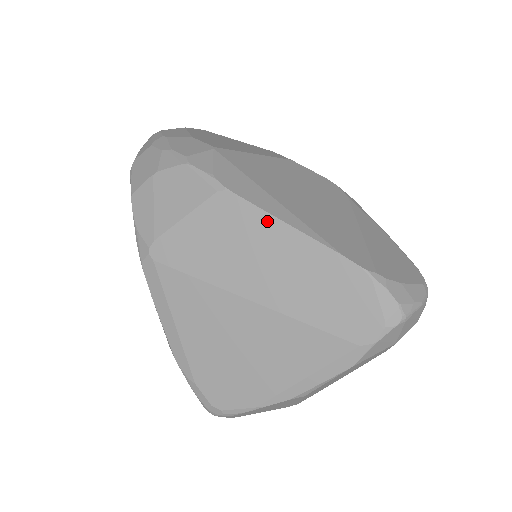
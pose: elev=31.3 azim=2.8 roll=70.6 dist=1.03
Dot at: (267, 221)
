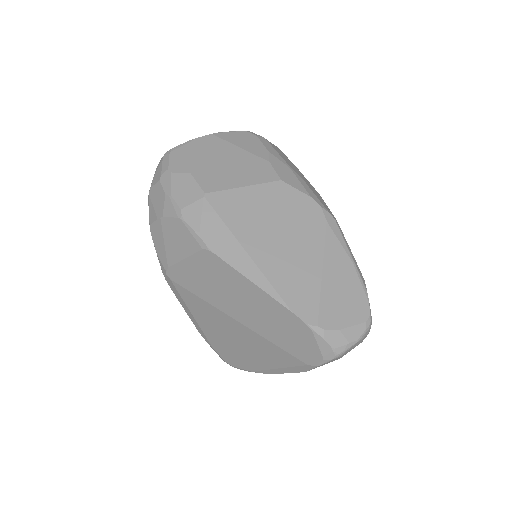
Dot at: (239, 277)
